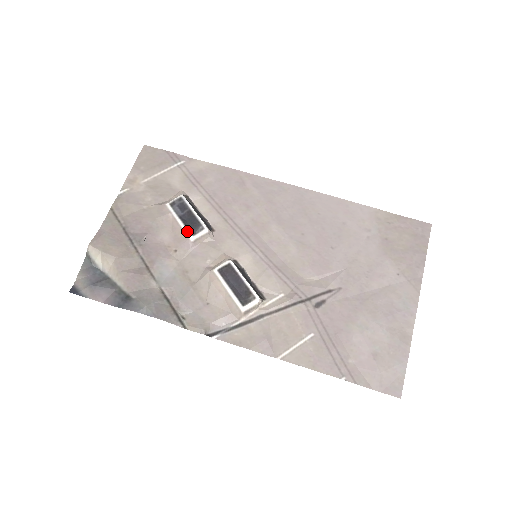
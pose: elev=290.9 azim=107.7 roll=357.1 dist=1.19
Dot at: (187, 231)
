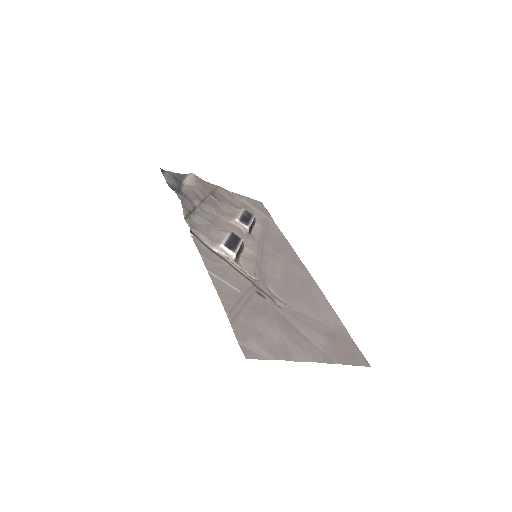
Dot at: (239, 217)
